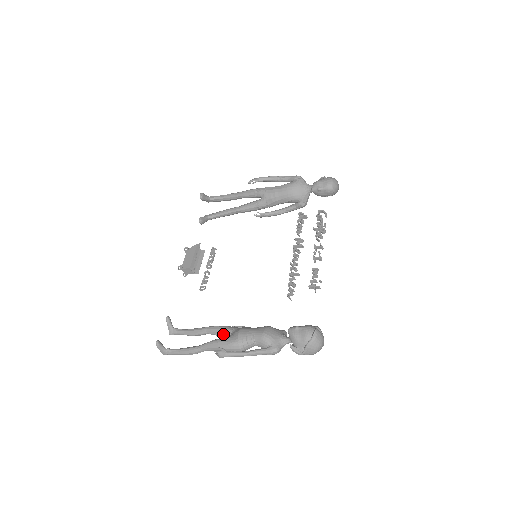
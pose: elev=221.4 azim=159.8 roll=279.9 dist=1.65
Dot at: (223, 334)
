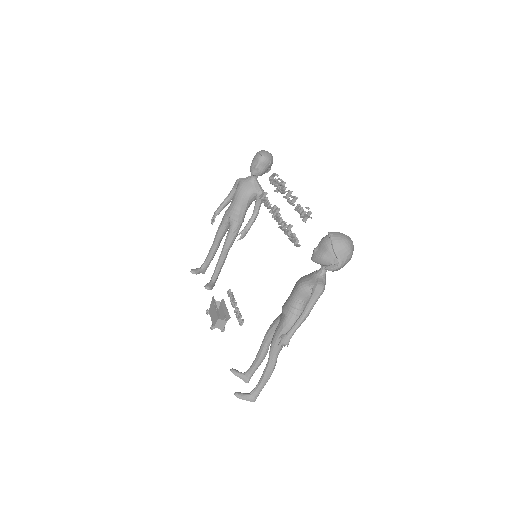
Dot at: occluded
